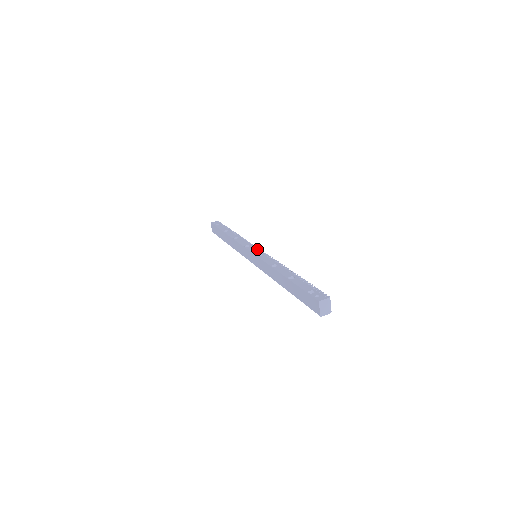
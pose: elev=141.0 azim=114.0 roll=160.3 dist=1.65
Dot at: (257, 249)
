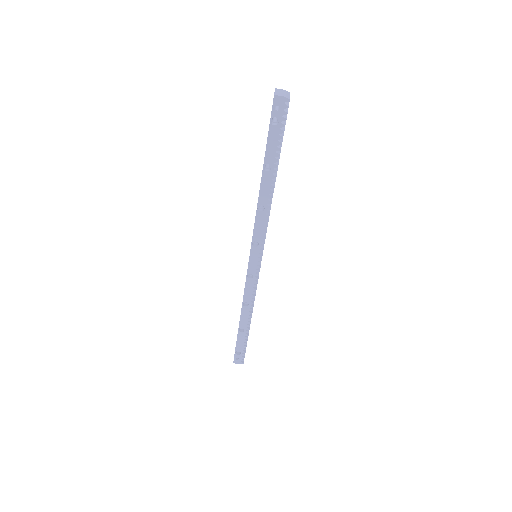
Dot at: (259, 260)
